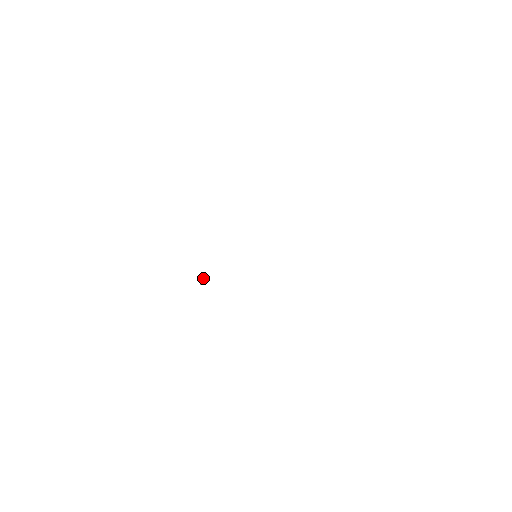
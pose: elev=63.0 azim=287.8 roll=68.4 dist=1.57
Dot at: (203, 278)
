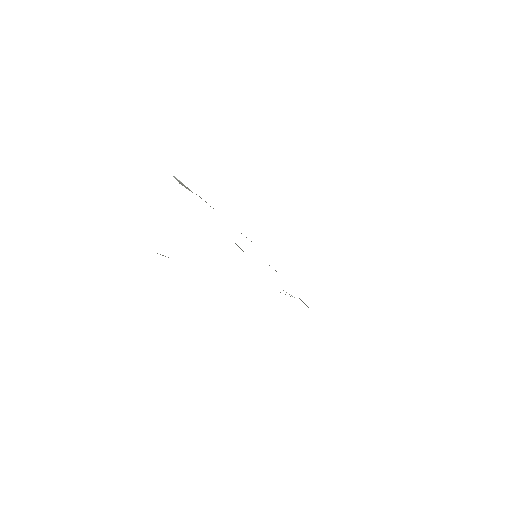
Dot at: occluded
